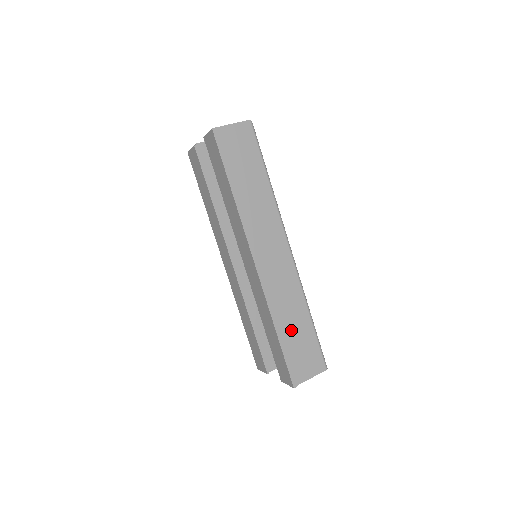
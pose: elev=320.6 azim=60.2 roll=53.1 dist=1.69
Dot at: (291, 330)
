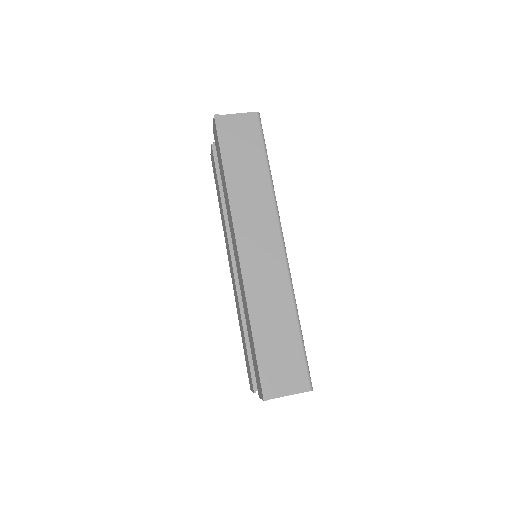
Dot at: (271, 333)
